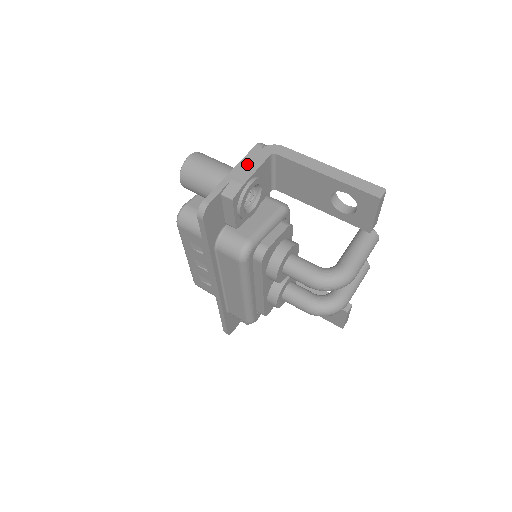
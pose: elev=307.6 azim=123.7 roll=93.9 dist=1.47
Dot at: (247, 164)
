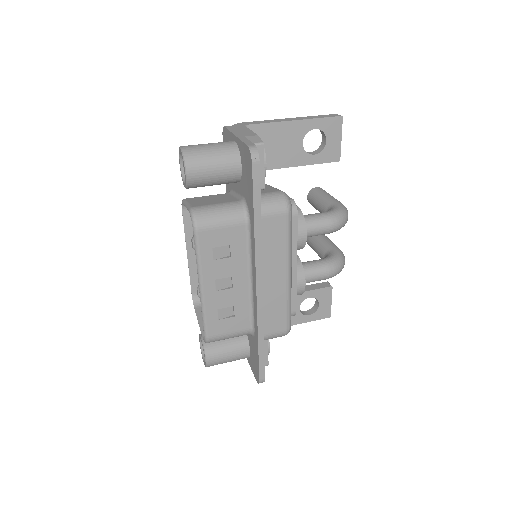
Dot at: (239, 131)
